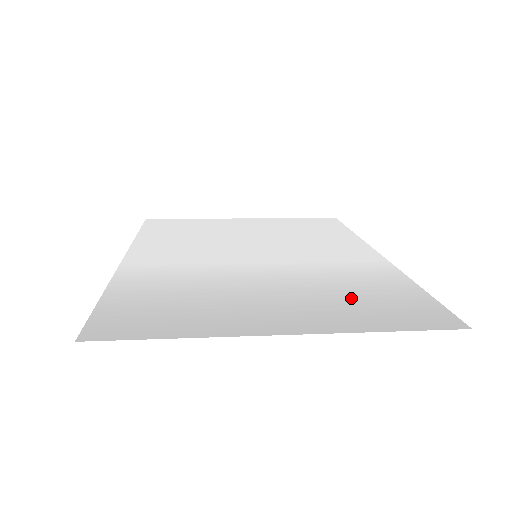
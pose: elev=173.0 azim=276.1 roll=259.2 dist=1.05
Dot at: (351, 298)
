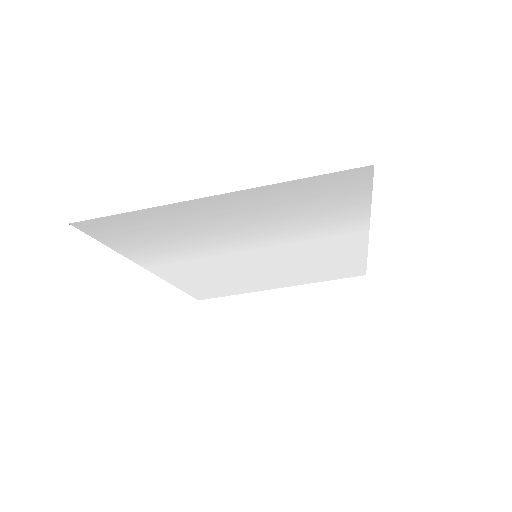
Dot at: (297, 209)
